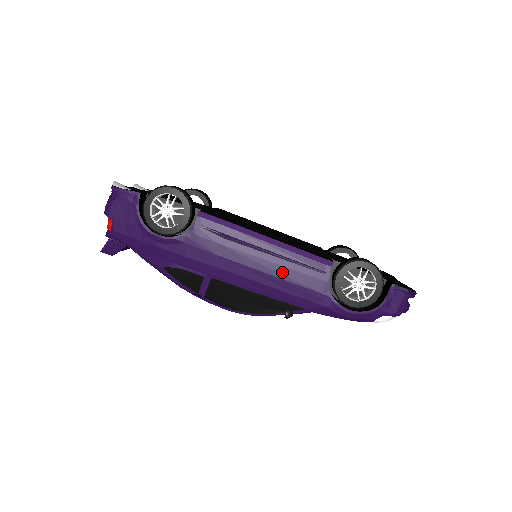
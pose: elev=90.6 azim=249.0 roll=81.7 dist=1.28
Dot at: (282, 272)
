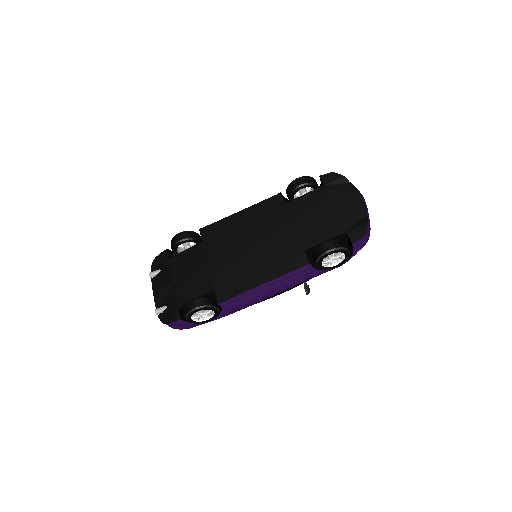
Dot at: (287, 285)
